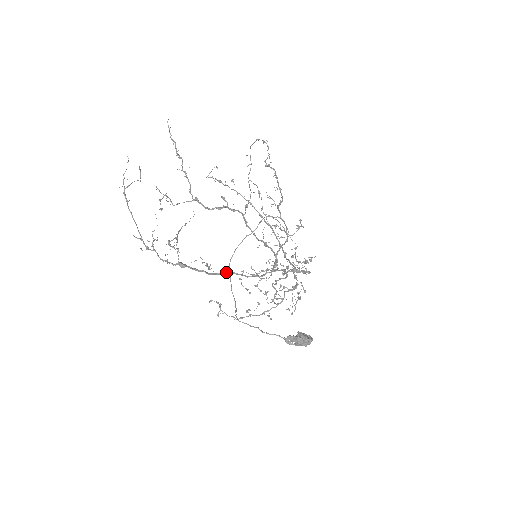
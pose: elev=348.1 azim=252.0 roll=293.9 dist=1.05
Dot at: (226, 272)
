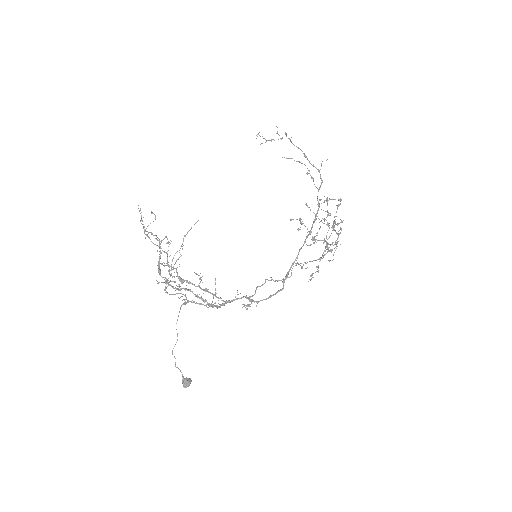
Dot at: (205, 291)
